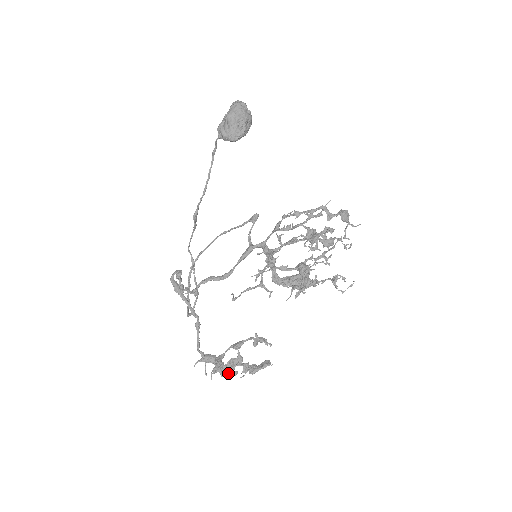
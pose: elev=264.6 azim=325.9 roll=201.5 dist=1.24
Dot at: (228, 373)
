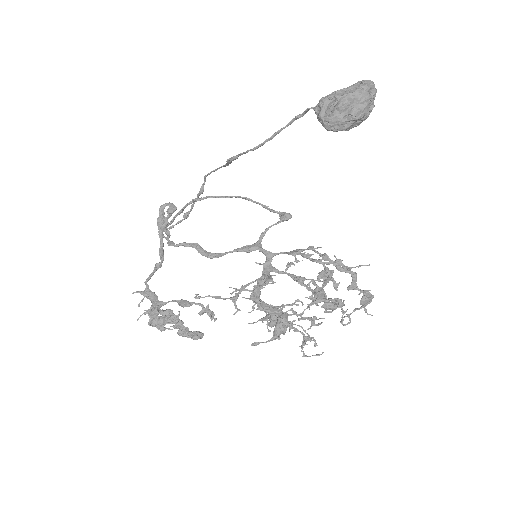
Dot at: (157, 325)
